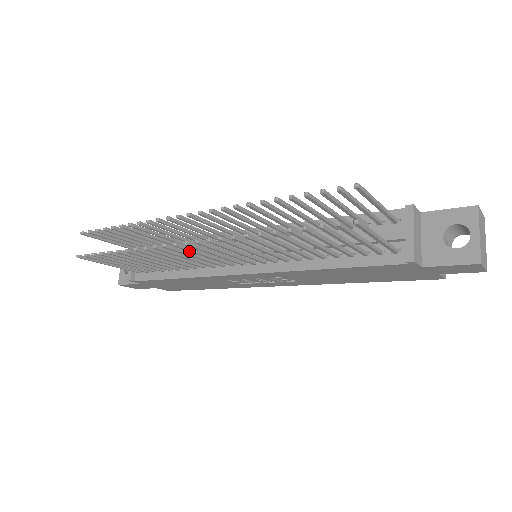
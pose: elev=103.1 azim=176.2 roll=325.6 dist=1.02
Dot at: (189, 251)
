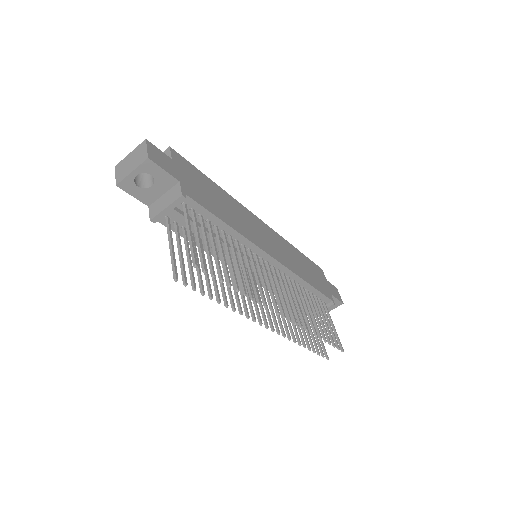
Dot at: (256, 311)
